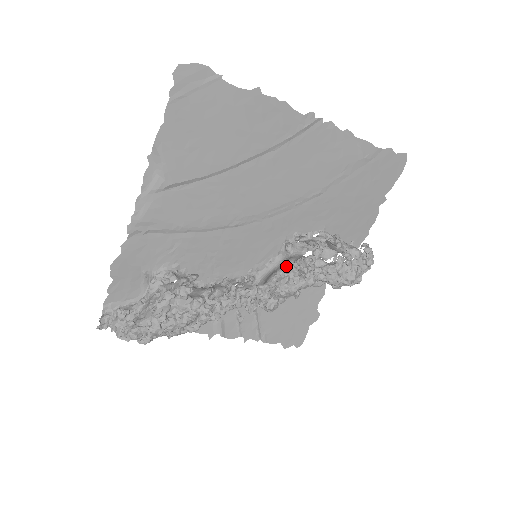
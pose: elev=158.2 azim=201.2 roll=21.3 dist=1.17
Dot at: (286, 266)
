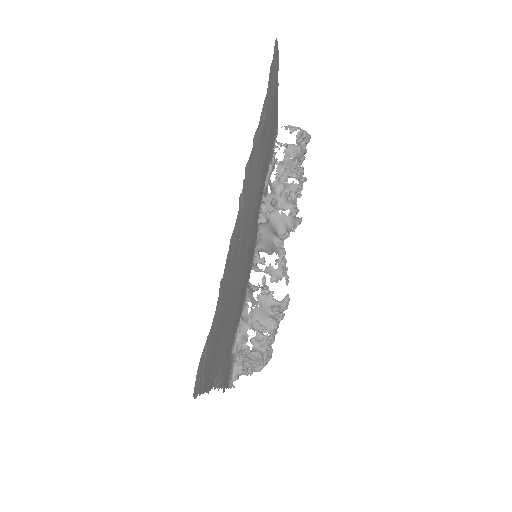
Dot at: (282, 236)
